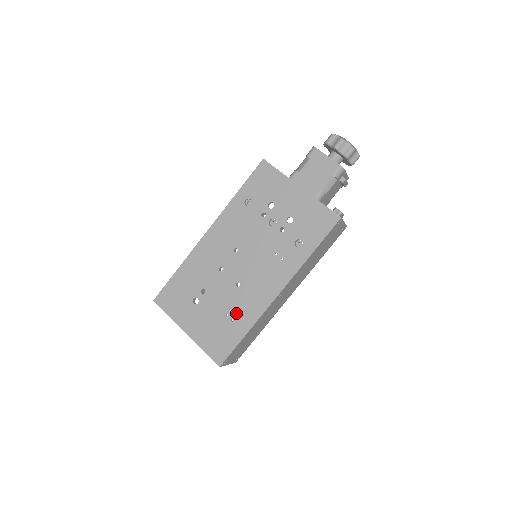
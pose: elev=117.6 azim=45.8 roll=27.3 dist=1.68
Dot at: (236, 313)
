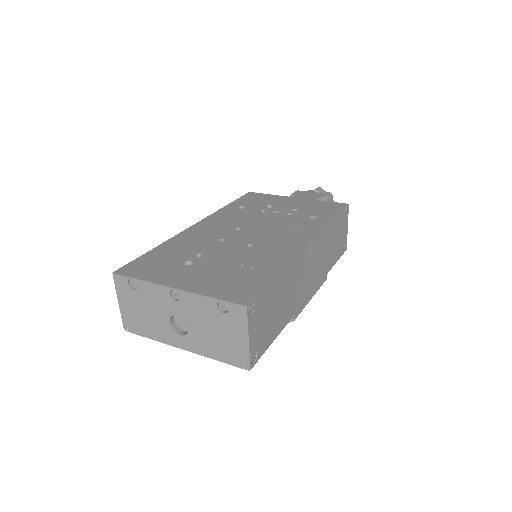
Dot at: (256, 262)
